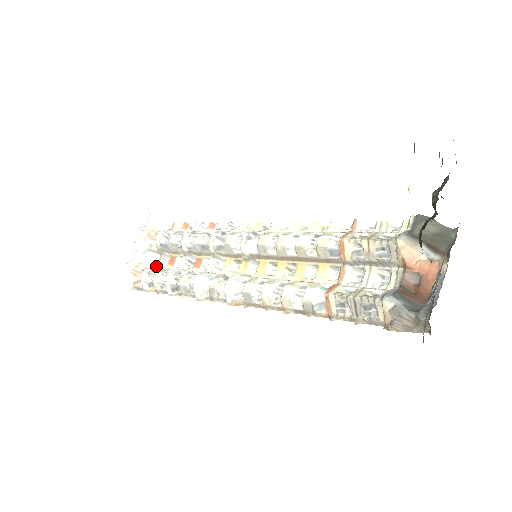
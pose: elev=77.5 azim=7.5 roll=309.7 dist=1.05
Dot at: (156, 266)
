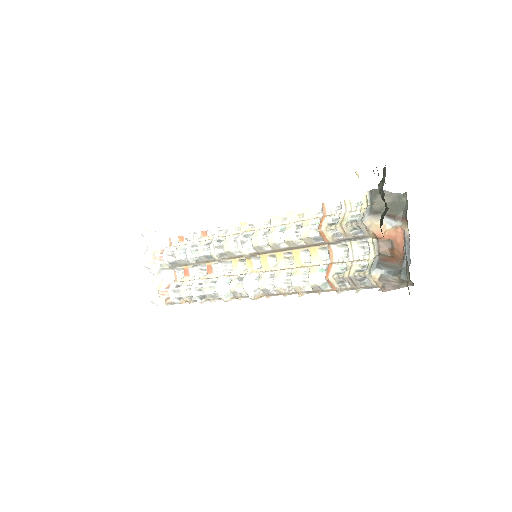
Dot at: (175, 280)
